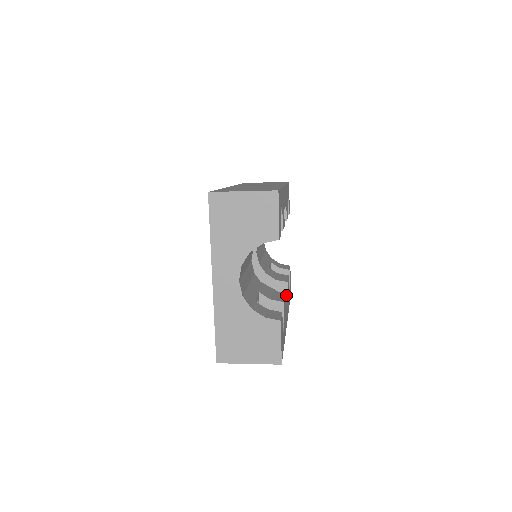
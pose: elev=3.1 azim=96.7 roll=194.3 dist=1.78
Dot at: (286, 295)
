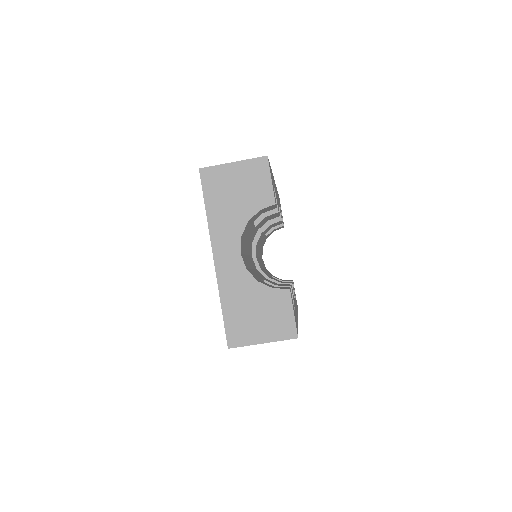
Dot at: occluded
